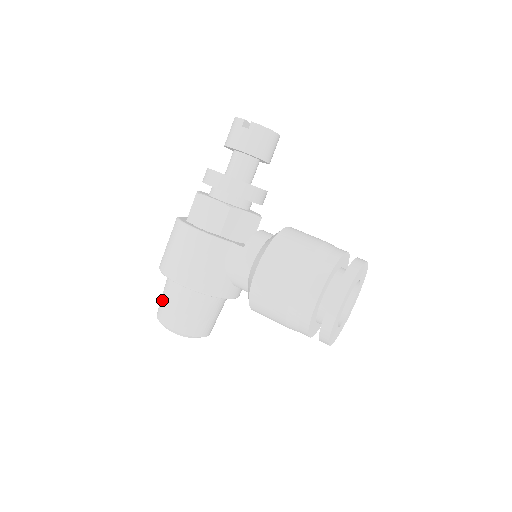
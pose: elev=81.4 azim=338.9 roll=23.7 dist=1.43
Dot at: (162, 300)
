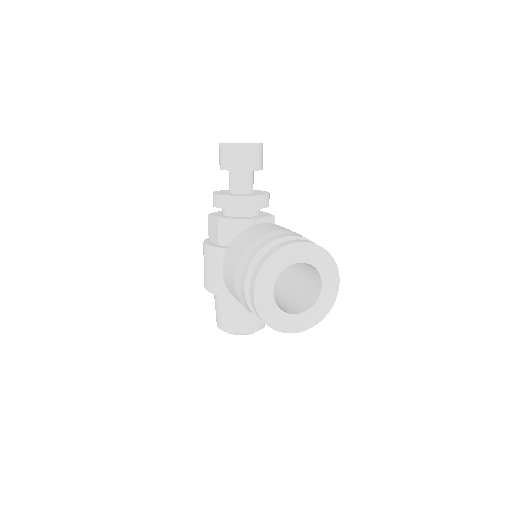
Dot at: occluded
